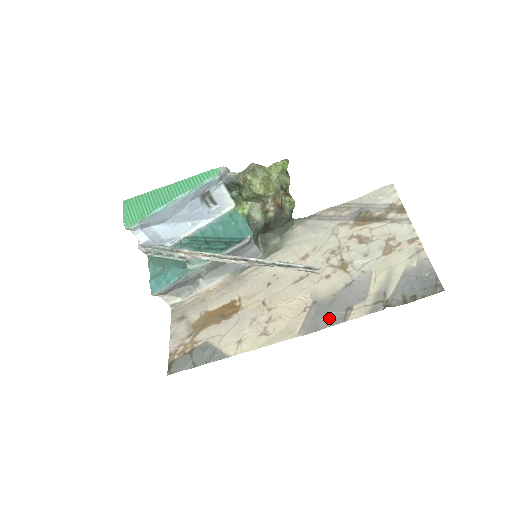
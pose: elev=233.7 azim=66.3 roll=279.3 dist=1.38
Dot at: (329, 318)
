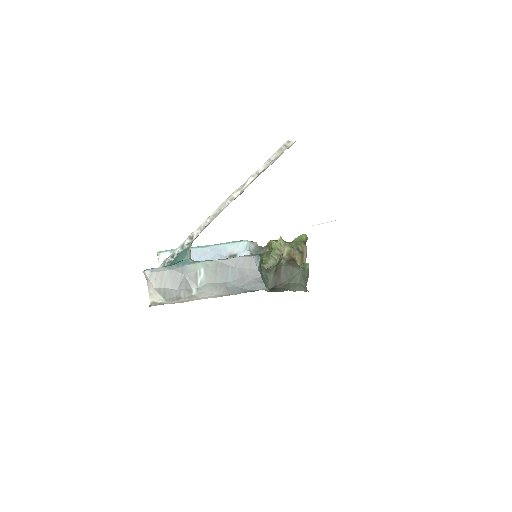
Dot at: occluded
